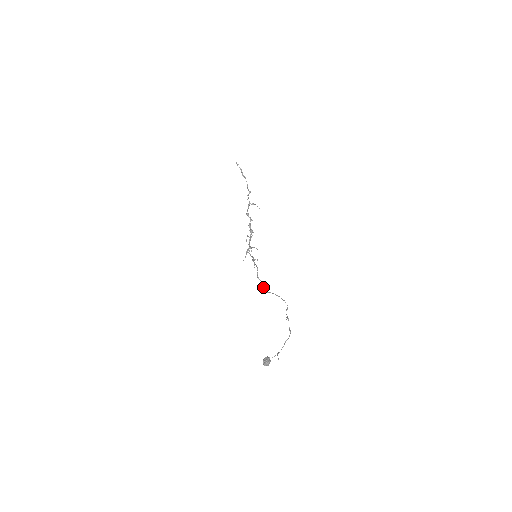
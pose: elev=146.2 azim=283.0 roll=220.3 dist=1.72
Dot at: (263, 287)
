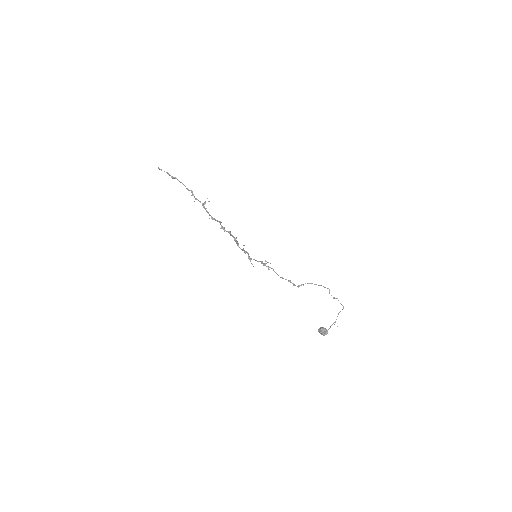
Dot at: (294, 284)
